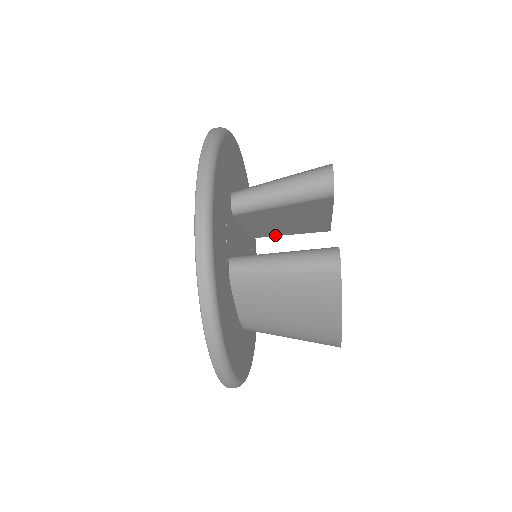
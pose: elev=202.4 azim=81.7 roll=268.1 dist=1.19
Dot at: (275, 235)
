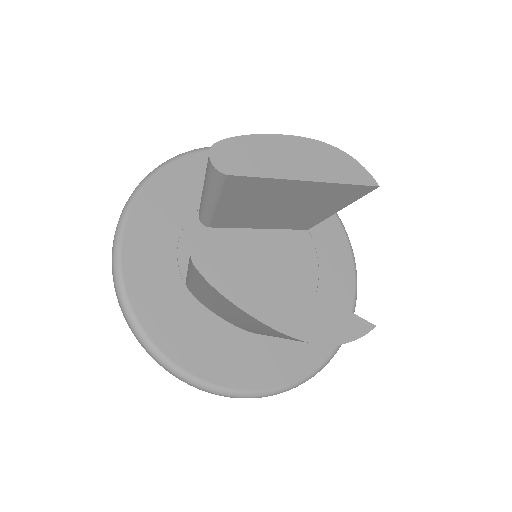
Dot at: (324, 217)
